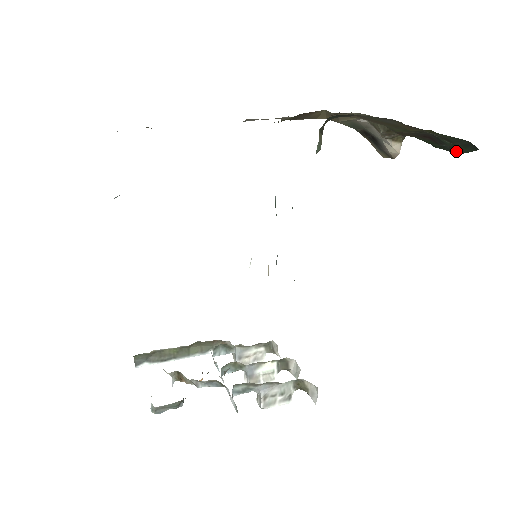
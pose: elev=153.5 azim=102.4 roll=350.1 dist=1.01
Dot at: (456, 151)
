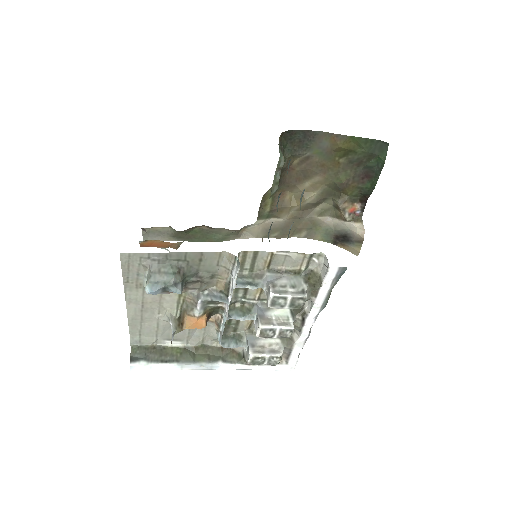
Dot at: (381, 164)
